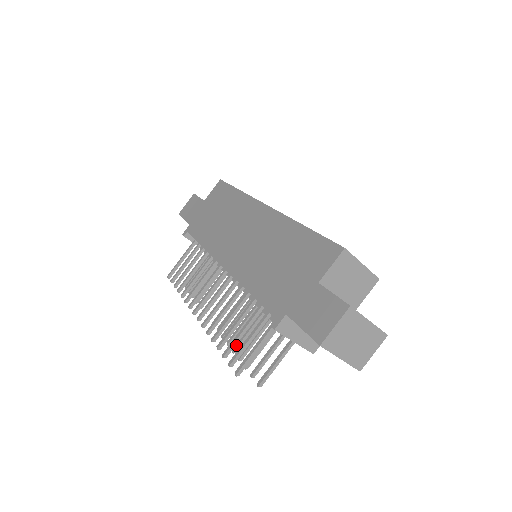
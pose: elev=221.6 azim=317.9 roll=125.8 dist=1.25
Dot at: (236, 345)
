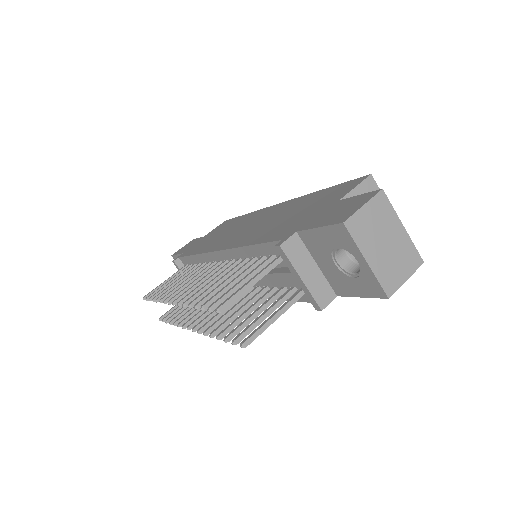
Dot at: (216, 328)
